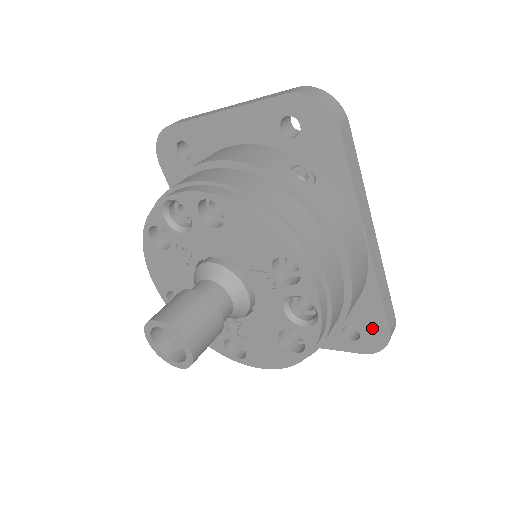
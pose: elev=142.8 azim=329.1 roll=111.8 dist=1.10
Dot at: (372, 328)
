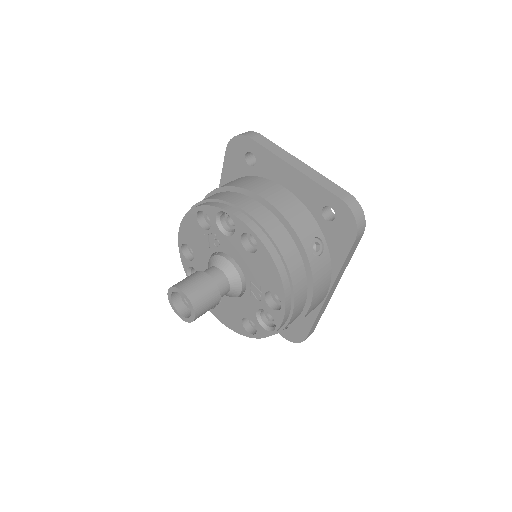
Dot at: (297, 330)
